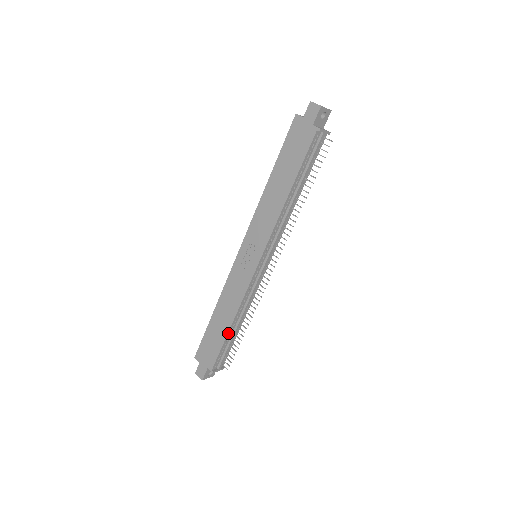
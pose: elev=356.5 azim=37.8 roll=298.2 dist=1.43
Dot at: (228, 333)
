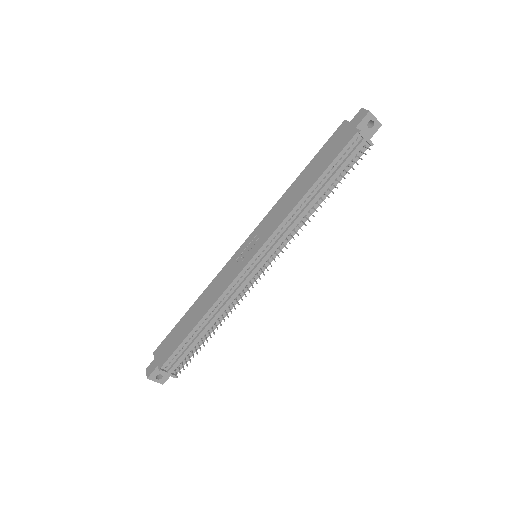
Dot at: (193, 329)
